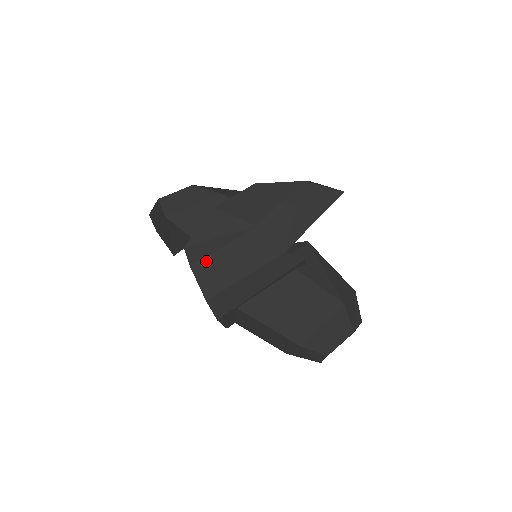
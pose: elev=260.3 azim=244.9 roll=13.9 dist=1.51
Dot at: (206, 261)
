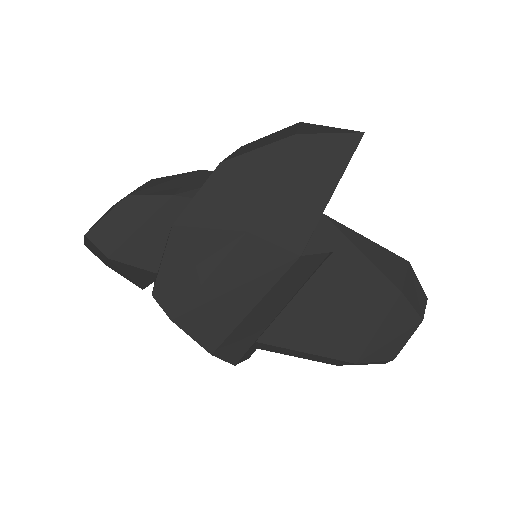
Dot at: (191, 306)
